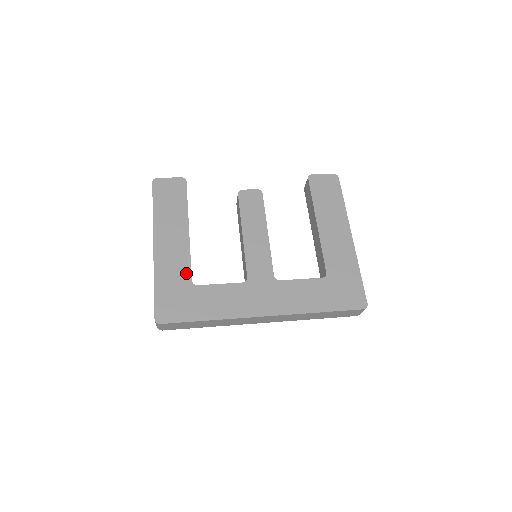
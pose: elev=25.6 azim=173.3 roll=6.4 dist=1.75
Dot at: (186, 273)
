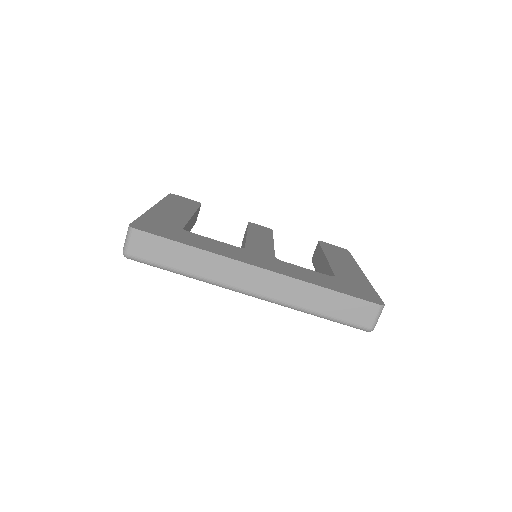
Dot at: (179, 224)
